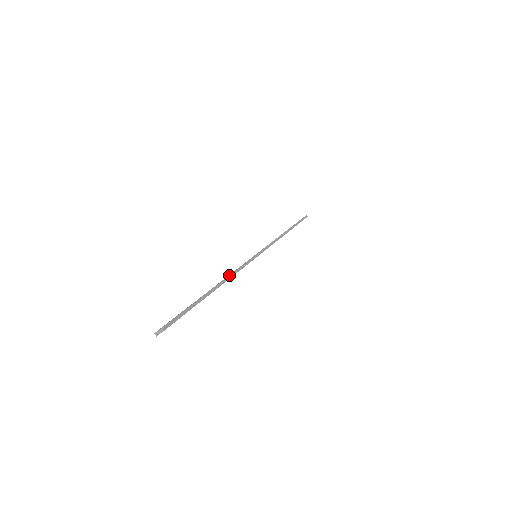
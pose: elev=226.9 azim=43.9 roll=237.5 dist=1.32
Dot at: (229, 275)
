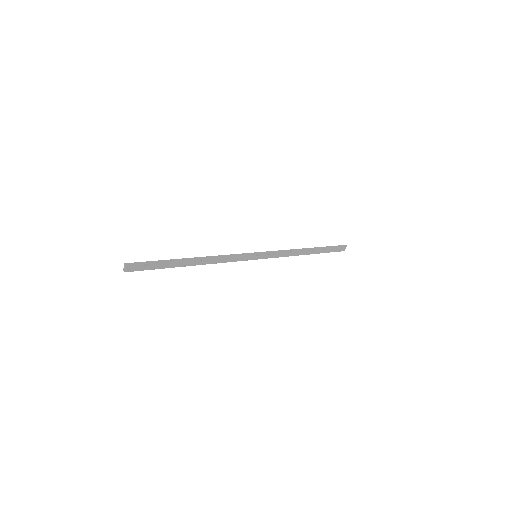
Dot at: (211, 256)
